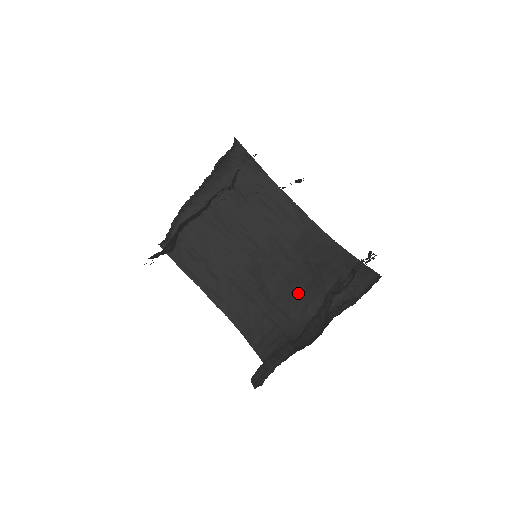
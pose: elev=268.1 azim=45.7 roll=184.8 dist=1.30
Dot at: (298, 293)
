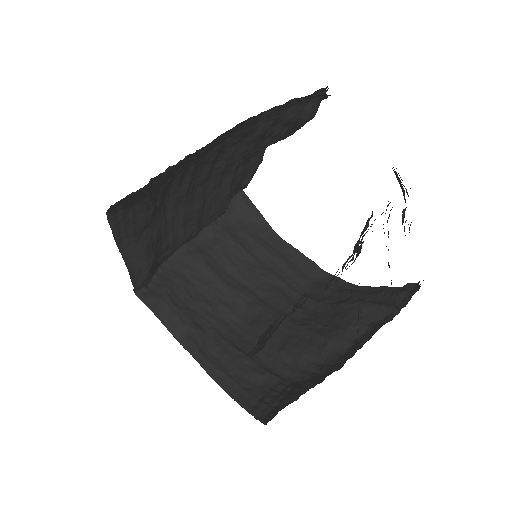
Dot at: (312, 332)
